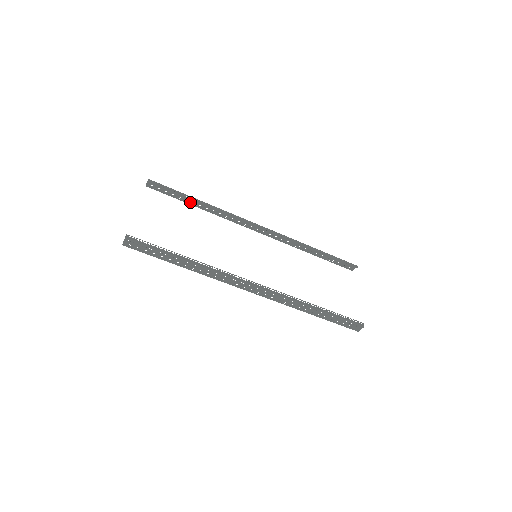
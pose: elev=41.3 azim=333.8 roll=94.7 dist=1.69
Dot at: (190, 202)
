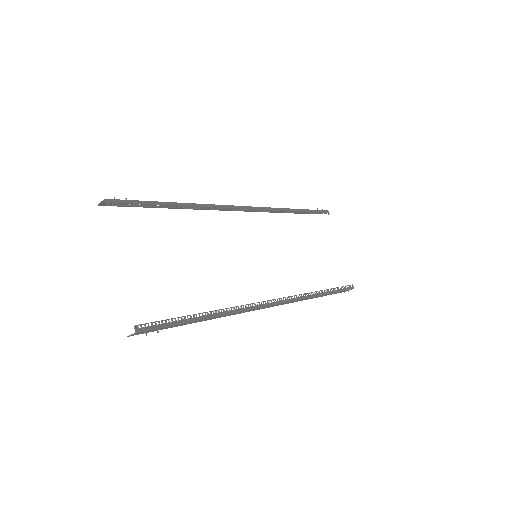
Dot at: occluded
